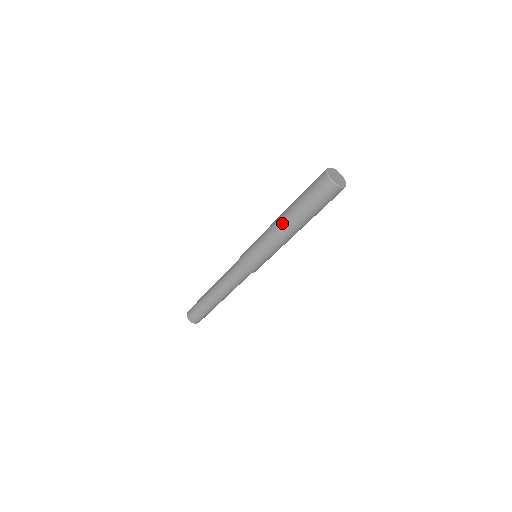
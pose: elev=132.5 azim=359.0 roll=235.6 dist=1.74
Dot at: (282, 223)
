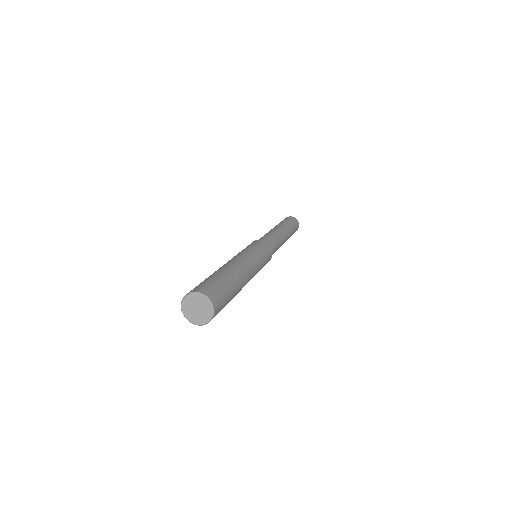
Dot at: occluded
